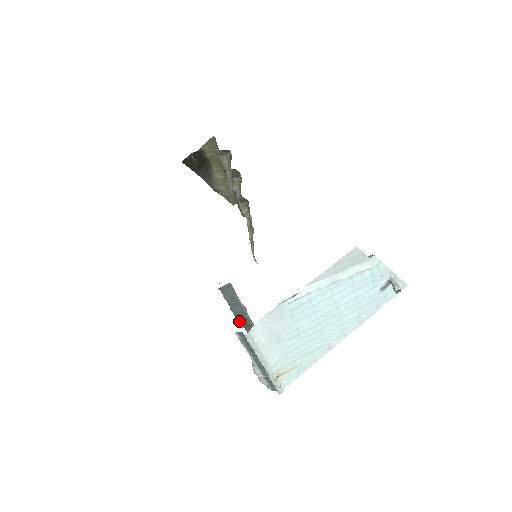
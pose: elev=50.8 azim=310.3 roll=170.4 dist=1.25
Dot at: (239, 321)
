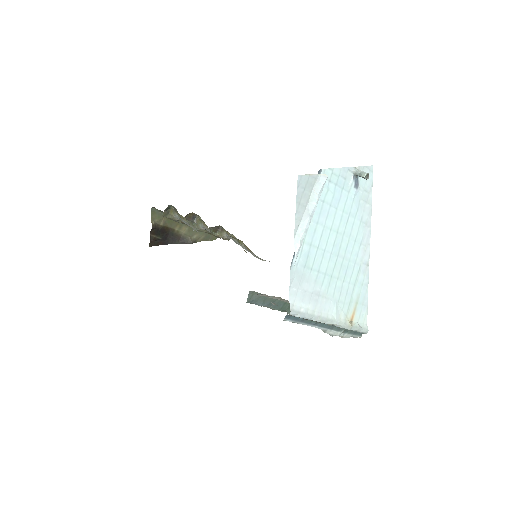
Dot at: (288, 312)
